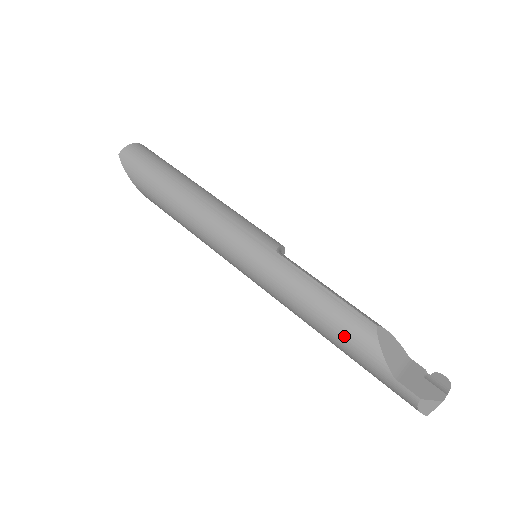
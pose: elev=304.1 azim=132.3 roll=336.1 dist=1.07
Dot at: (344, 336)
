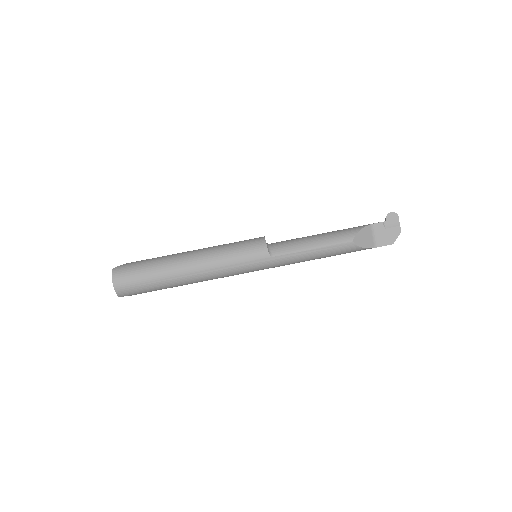
Dot at: occluded
